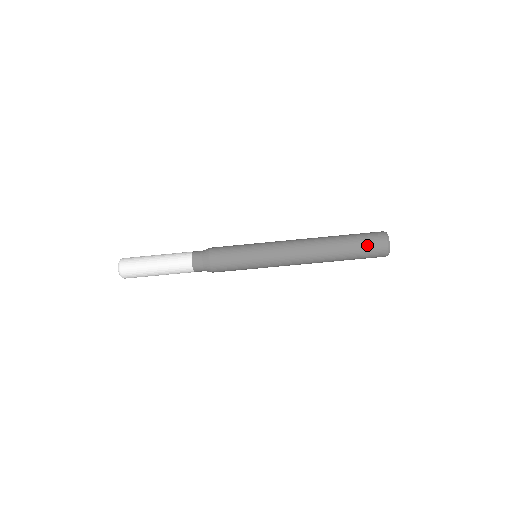
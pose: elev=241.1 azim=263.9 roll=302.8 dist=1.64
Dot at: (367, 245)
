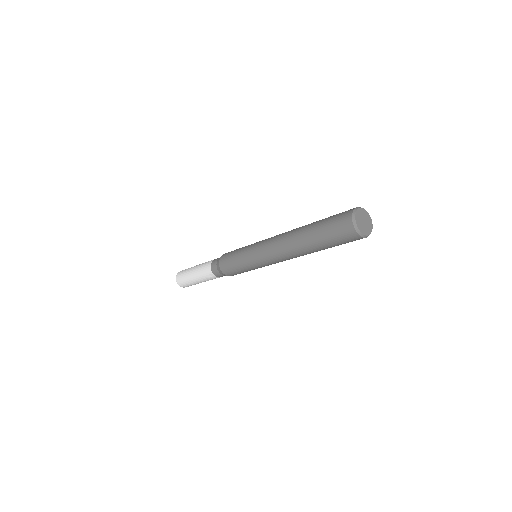
Dot at: occluded
